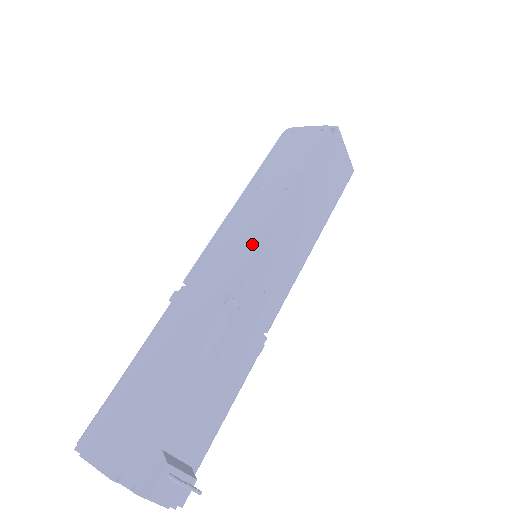
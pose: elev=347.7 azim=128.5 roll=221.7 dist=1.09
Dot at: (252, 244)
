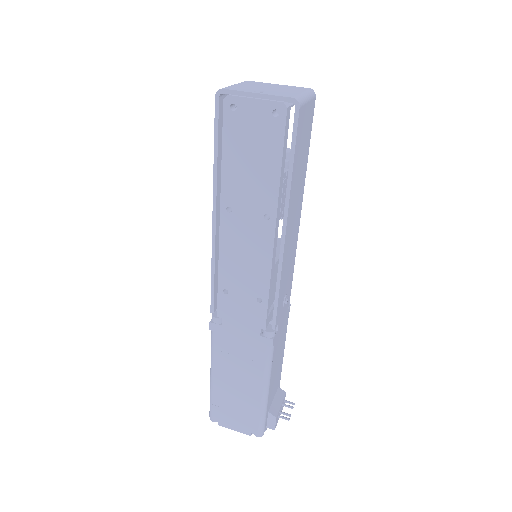
Dot at: (263, 285)
